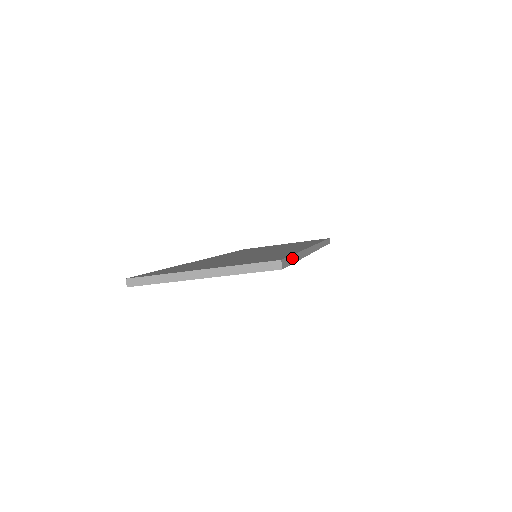
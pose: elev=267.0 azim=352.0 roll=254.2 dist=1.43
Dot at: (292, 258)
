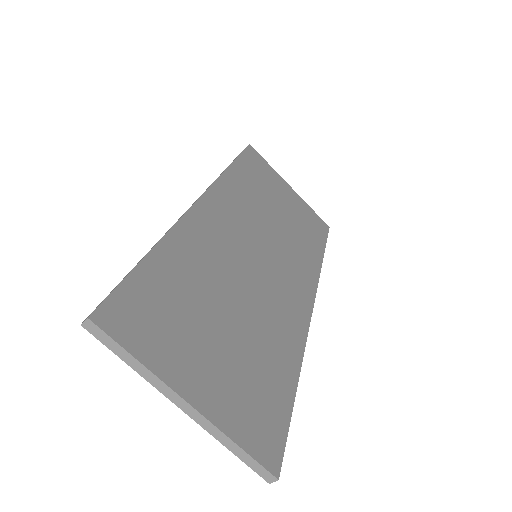
Dot at: (288, 420)
